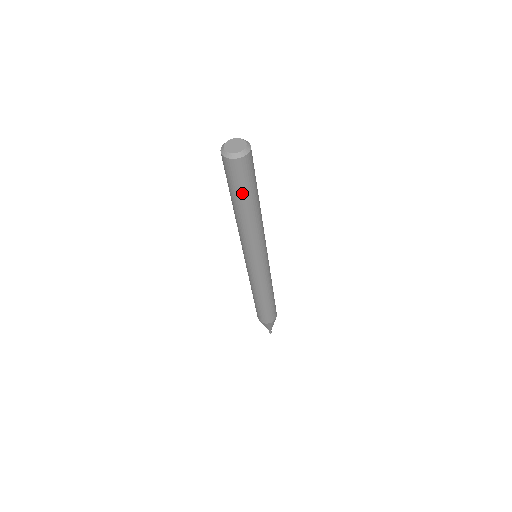
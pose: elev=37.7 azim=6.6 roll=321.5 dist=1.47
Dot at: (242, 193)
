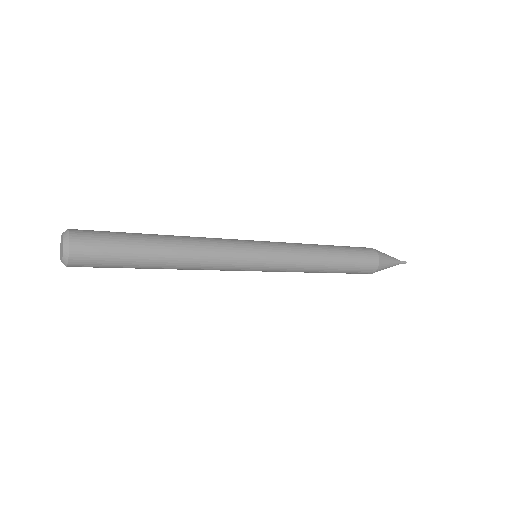
Dot at: occluded
